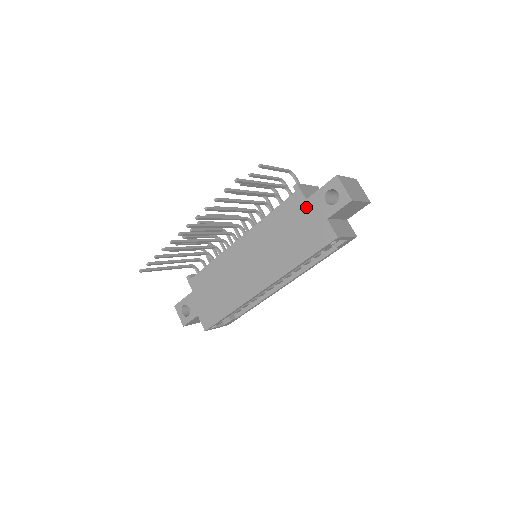
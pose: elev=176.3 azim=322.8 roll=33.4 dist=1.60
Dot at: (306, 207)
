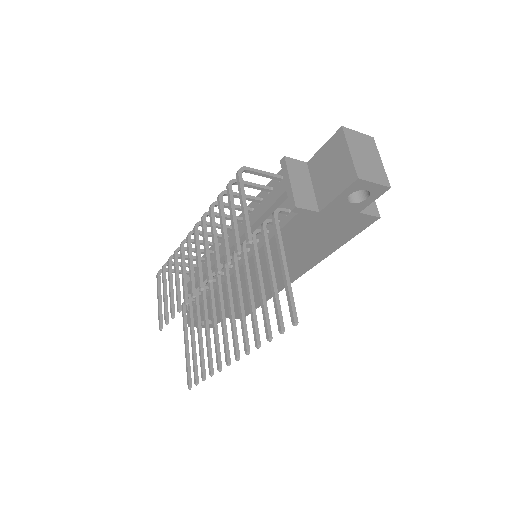
Dot at: (323, 217)
